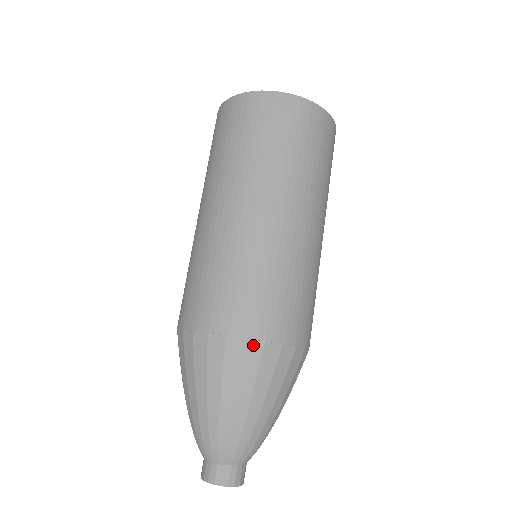
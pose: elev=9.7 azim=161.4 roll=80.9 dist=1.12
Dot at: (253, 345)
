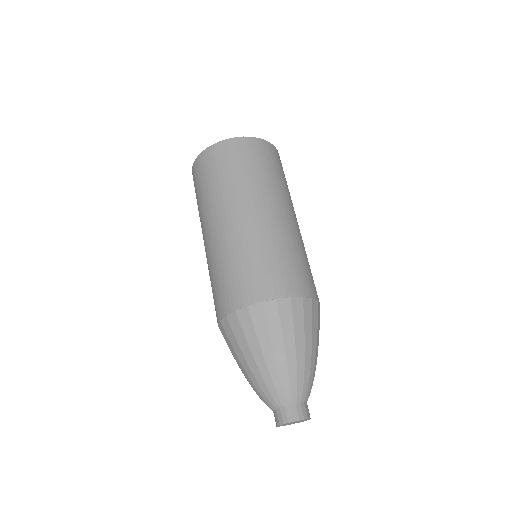
Dot at: (231, 317)
